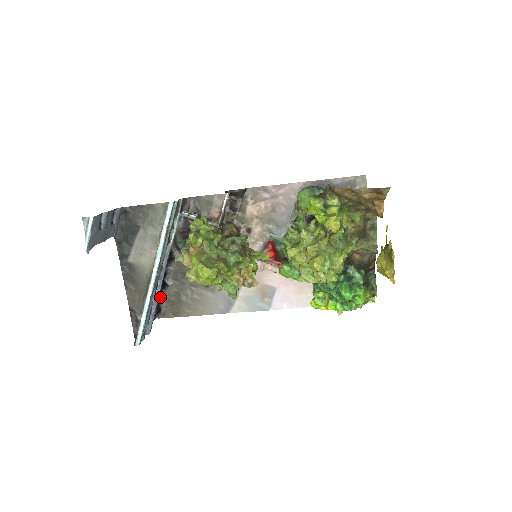
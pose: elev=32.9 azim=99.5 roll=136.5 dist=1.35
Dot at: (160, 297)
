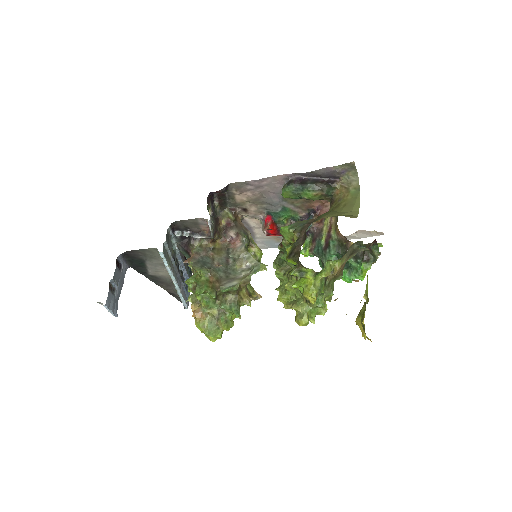
Dot at: occluded
